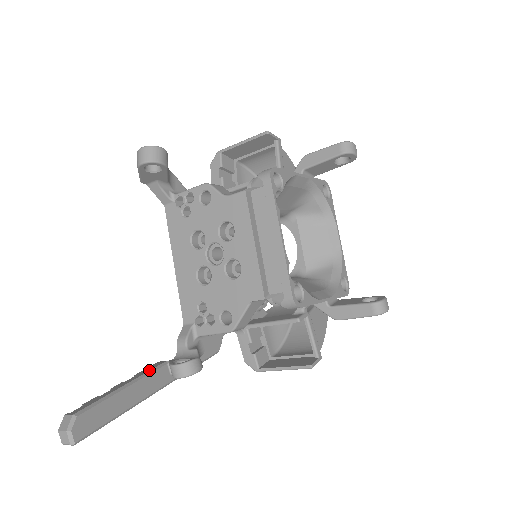
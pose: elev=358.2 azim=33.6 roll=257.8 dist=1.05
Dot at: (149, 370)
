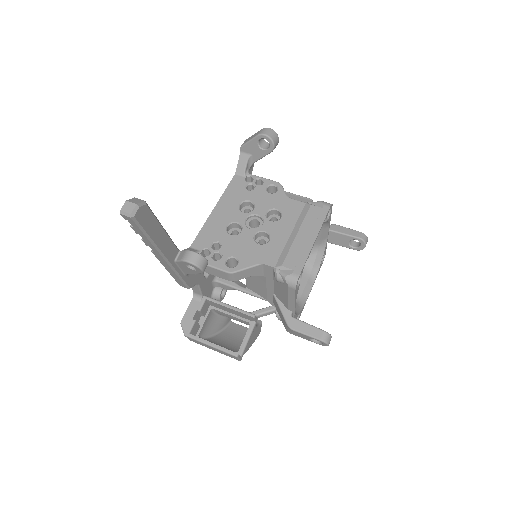
Dot at: occluded
